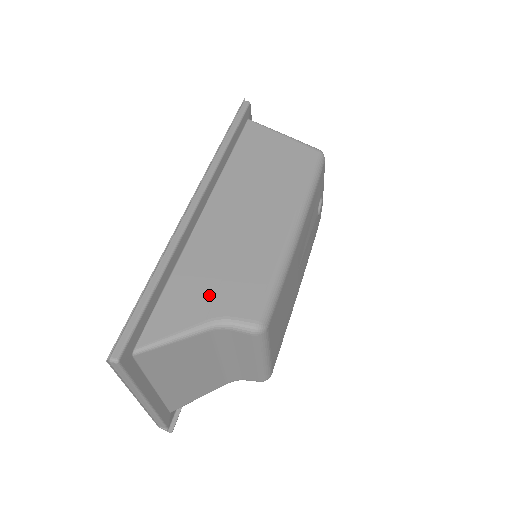
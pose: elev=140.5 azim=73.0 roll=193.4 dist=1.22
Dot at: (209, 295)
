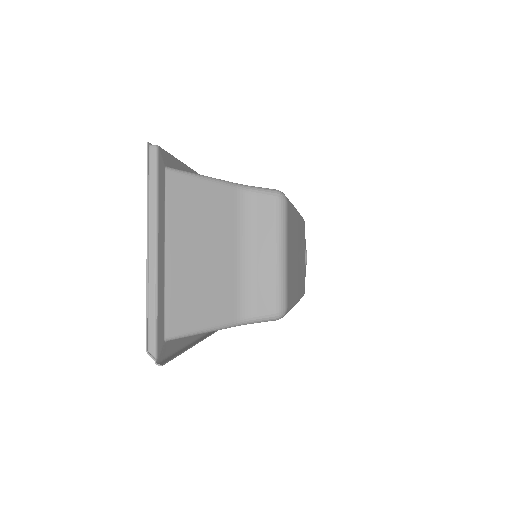
Dot at: occluded
